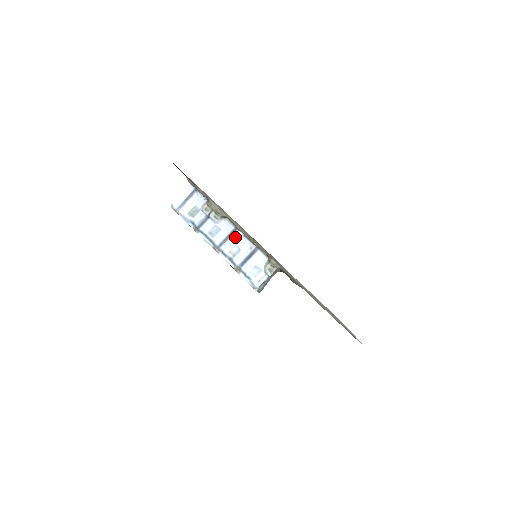
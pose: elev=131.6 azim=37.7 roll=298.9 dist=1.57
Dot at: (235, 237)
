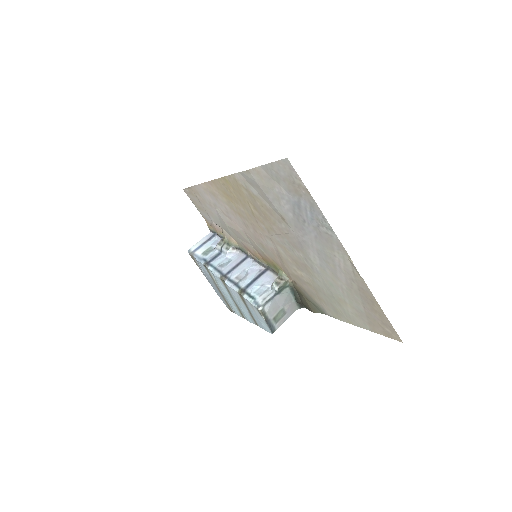
Dot at: (245, 264)
